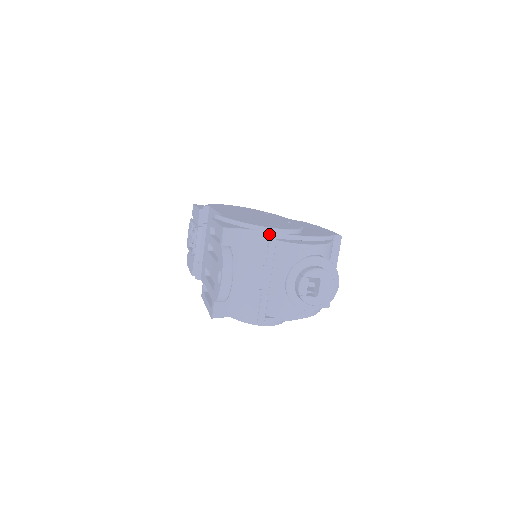
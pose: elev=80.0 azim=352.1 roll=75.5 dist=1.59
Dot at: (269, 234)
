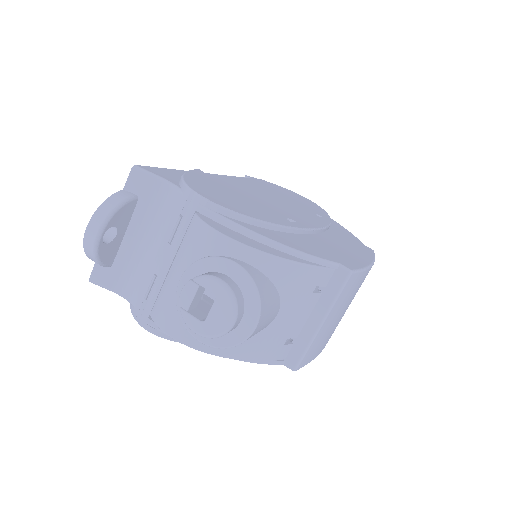
Dot at: (190, 200)
